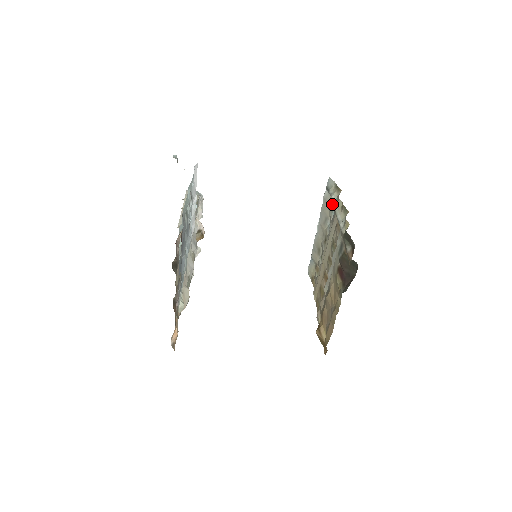
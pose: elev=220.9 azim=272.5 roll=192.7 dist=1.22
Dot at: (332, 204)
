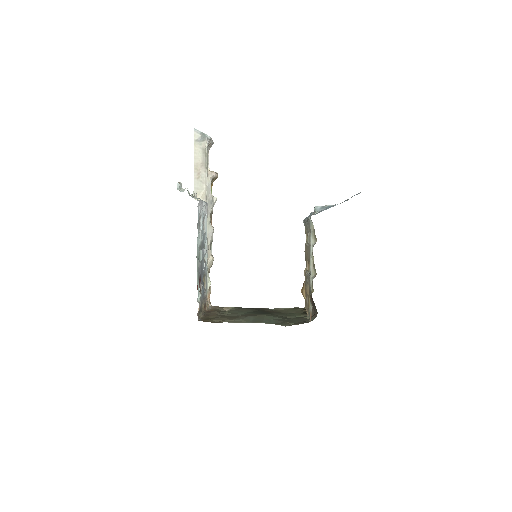
Dot at: occluded
